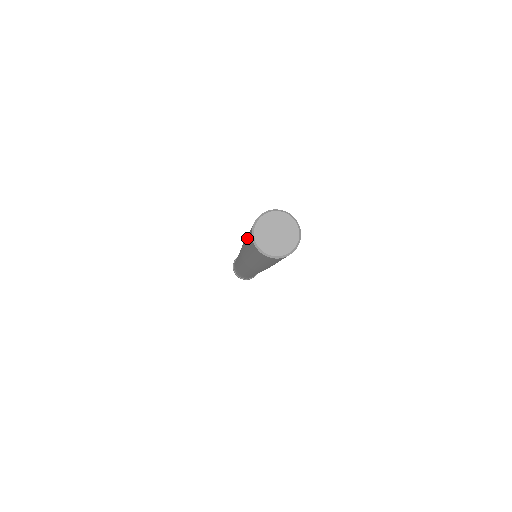
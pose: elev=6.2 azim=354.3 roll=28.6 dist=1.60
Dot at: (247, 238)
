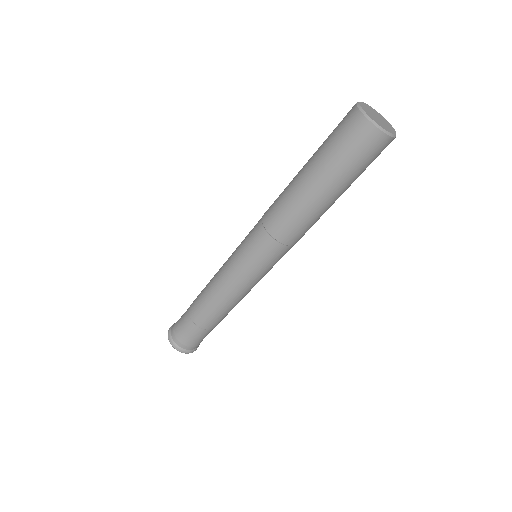
Dot at: (320, 151)
